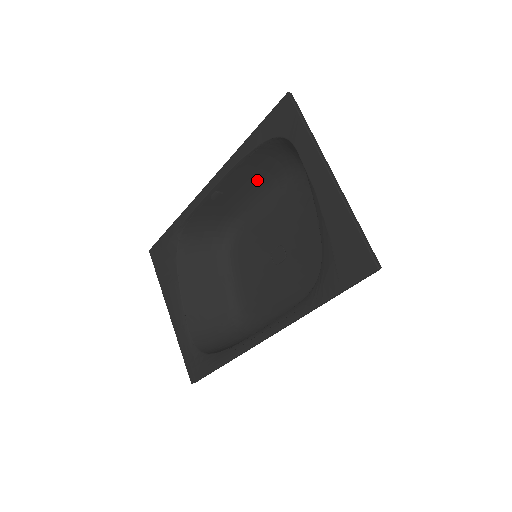
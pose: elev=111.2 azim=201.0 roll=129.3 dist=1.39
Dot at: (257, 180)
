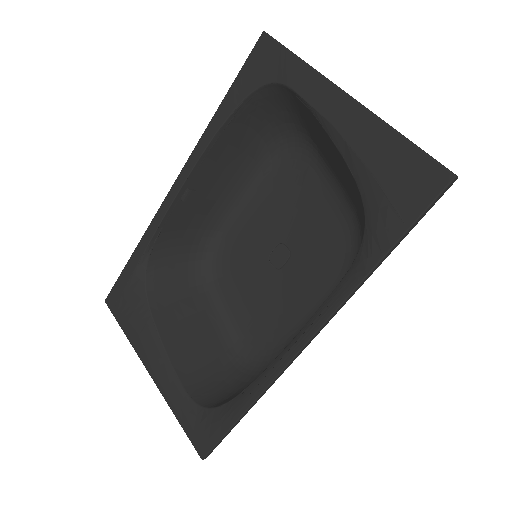
Dot at: (235, 168)
